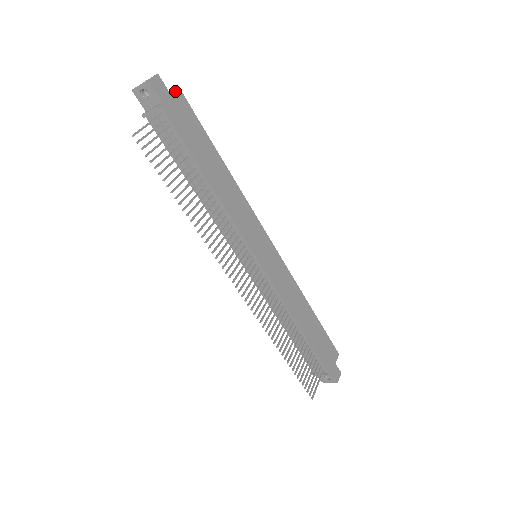
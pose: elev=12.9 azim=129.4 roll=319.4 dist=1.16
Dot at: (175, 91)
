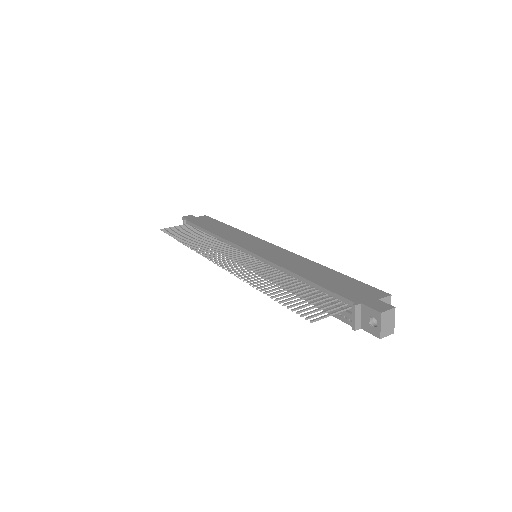
Dot at: (202, 216)
